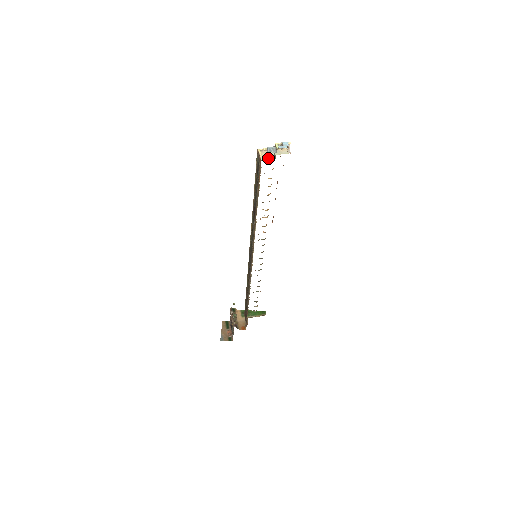
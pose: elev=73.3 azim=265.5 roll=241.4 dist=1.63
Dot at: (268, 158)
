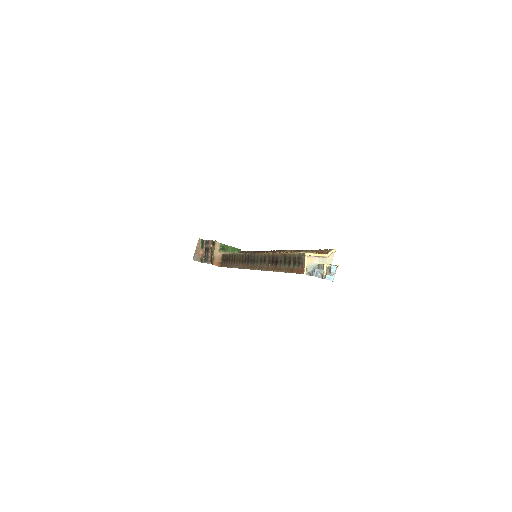
Dot at: (311, 269)
